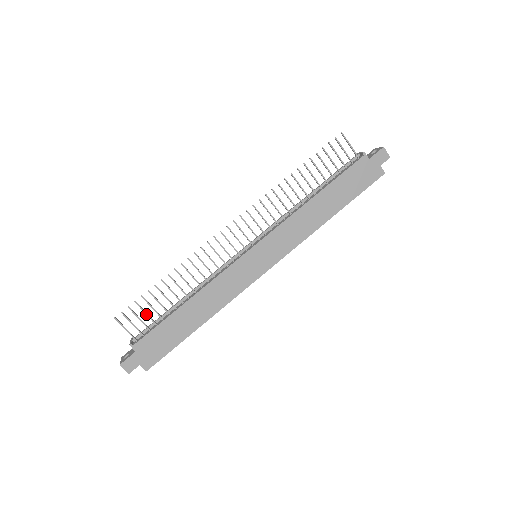
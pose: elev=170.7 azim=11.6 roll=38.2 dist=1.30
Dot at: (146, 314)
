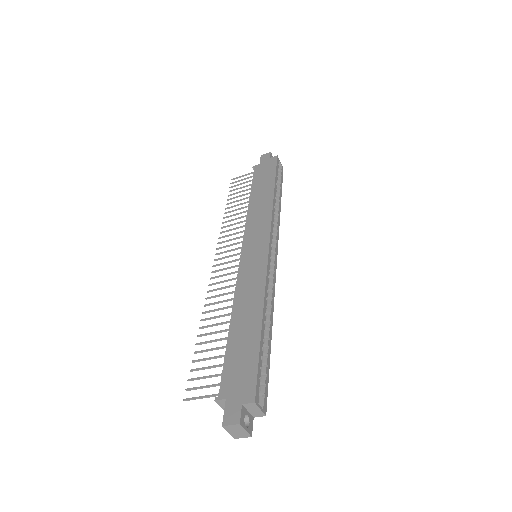
Dot at: (208, 368)
